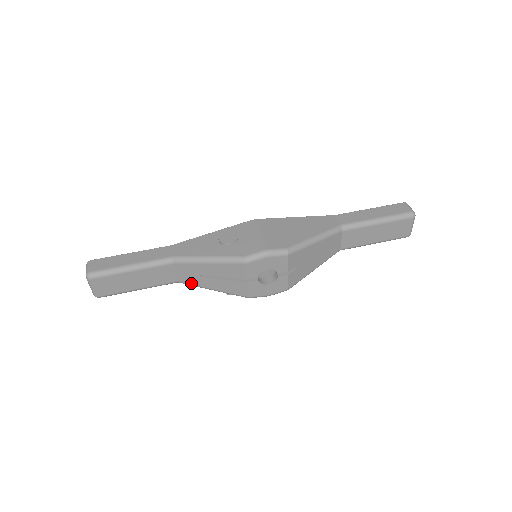
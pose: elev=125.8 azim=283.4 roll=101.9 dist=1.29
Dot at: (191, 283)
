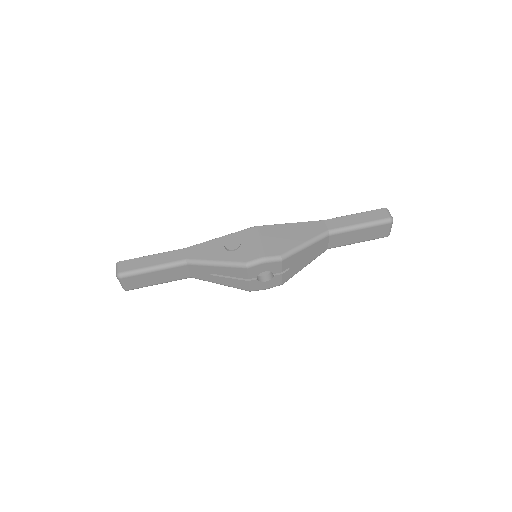
Dot at: (202, 279)
